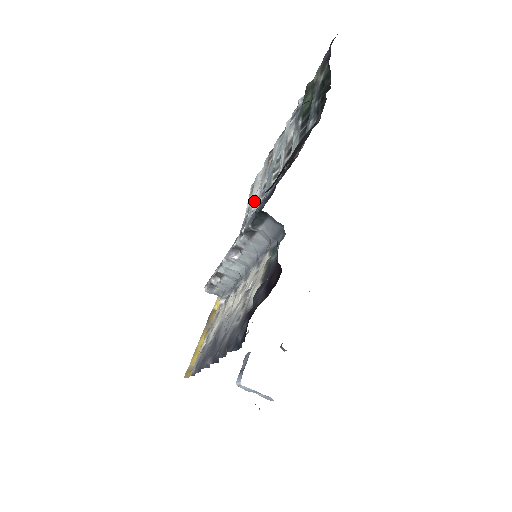
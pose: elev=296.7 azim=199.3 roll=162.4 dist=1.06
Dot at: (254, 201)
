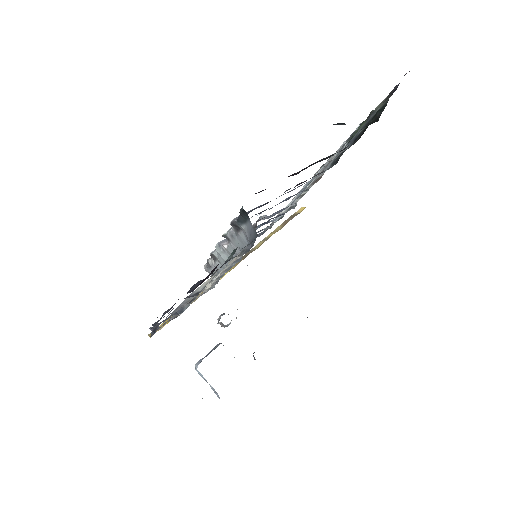
Dot at: occluded
